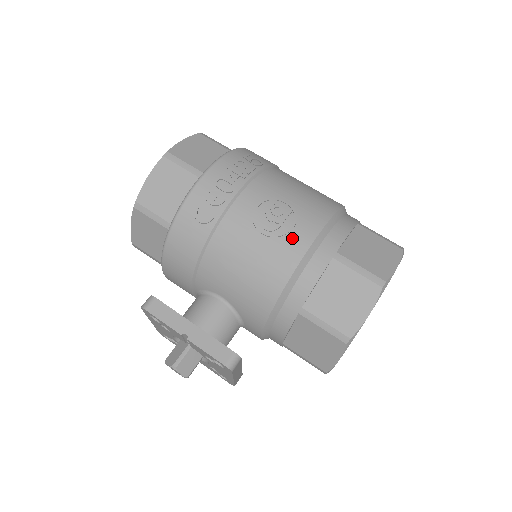
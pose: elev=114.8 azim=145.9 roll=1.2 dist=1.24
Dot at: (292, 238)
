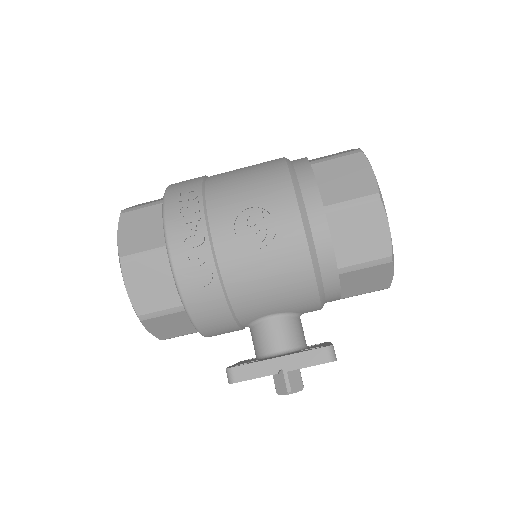
Dot at: (284, 230)
